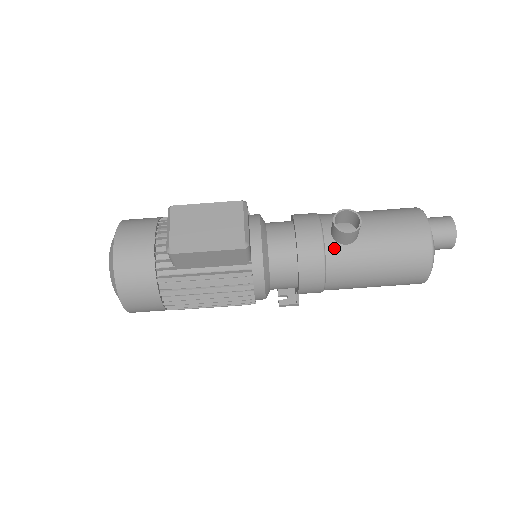
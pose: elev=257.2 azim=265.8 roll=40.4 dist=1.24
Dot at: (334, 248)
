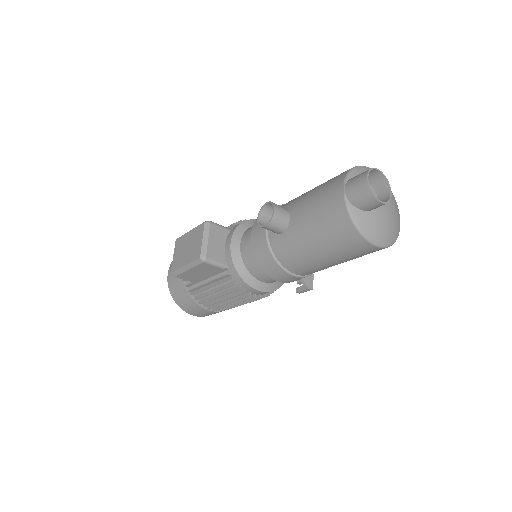
Dot at: (275, 239)
